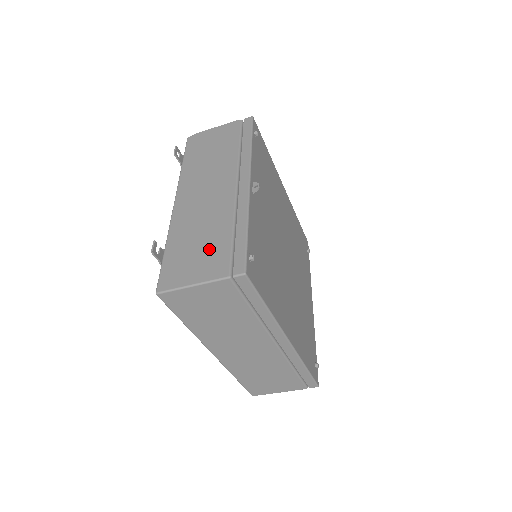
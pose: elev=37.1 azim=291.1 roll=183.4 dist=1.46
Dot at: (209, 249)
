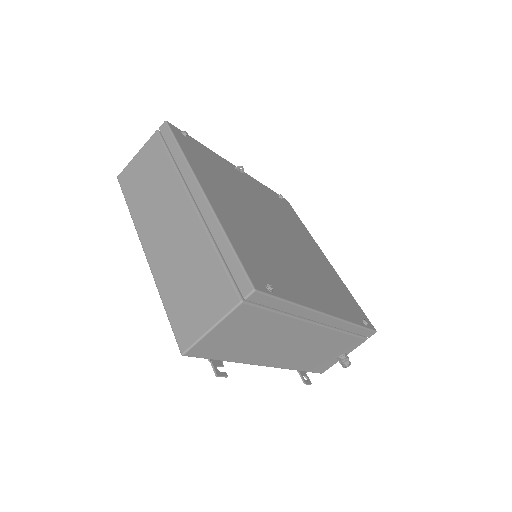
Dot at: occluded
